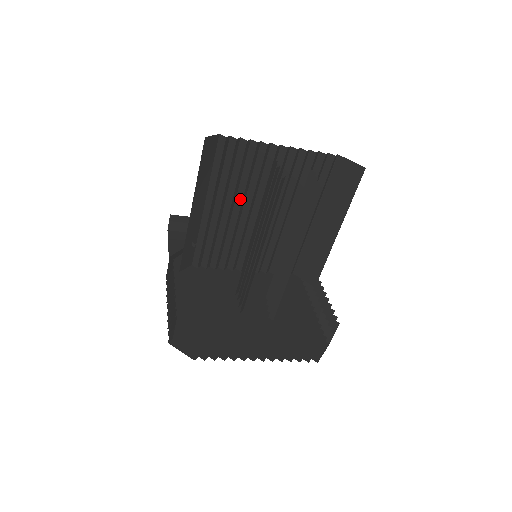
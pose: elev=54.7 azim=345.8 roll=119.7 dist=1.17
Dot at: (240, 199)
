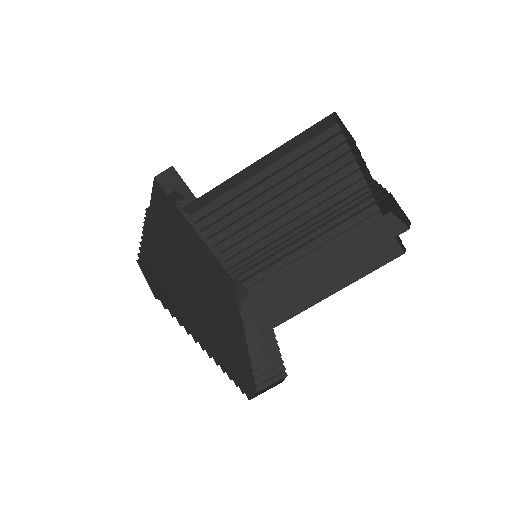
Dot at: (294, 193)
